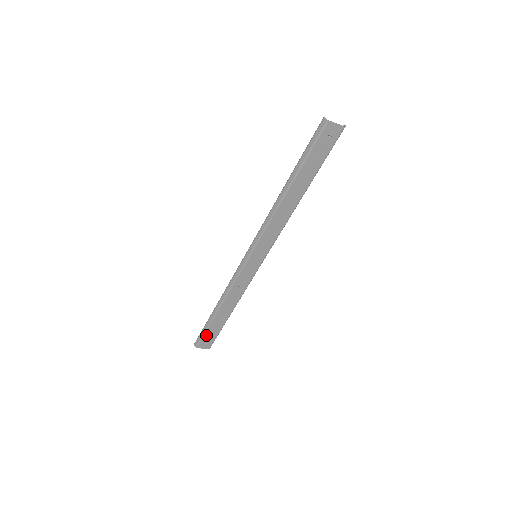
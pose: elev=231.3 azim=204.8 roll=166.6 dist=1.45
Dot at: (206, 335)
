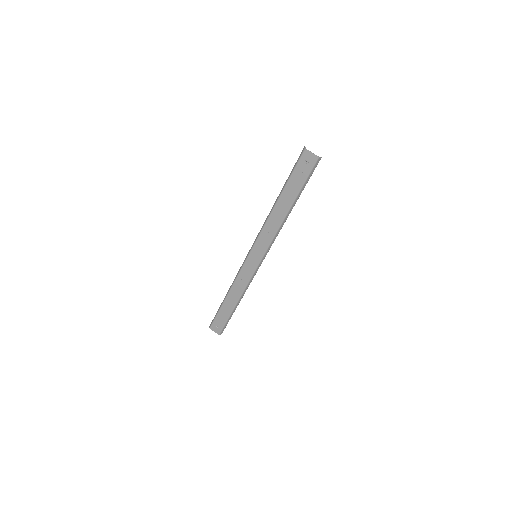
Dot at: (217, 319)
